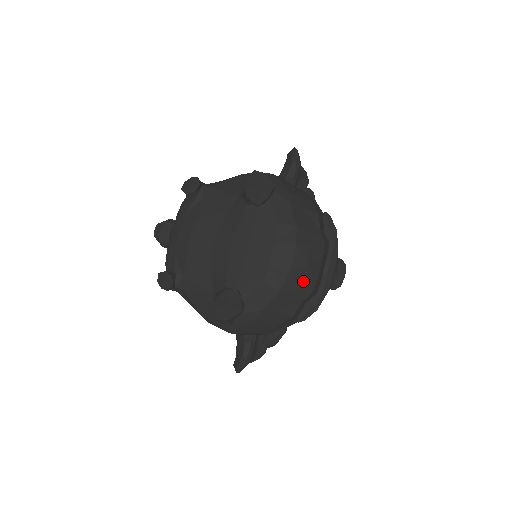
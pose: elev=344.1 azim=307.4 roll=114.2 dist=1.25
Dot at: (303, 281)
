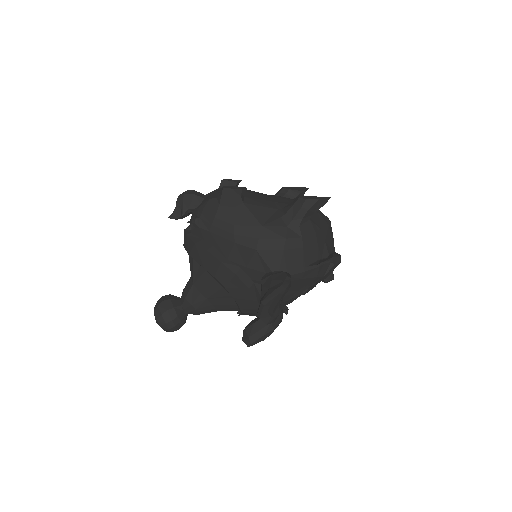
Dot at: occluded
